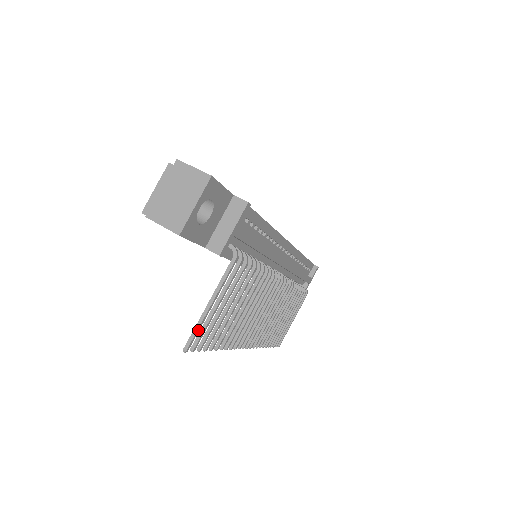
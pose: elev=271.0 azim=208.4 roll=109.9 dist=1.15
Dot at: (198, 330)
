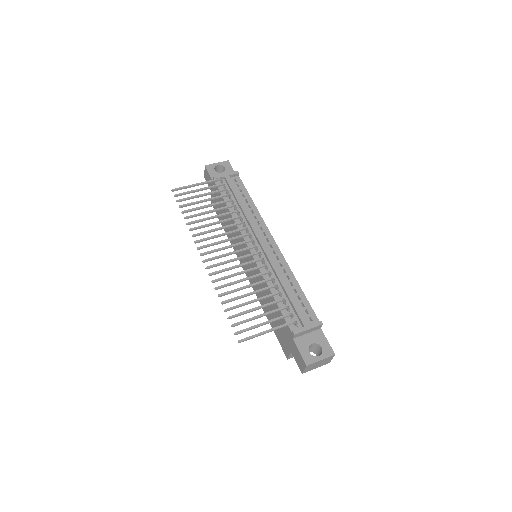
Dot at: (183, 187)
